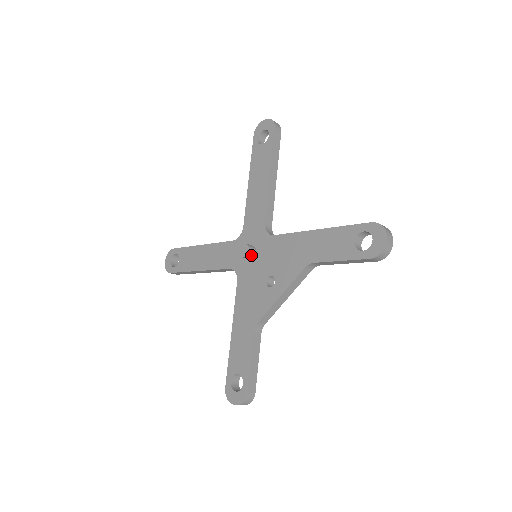
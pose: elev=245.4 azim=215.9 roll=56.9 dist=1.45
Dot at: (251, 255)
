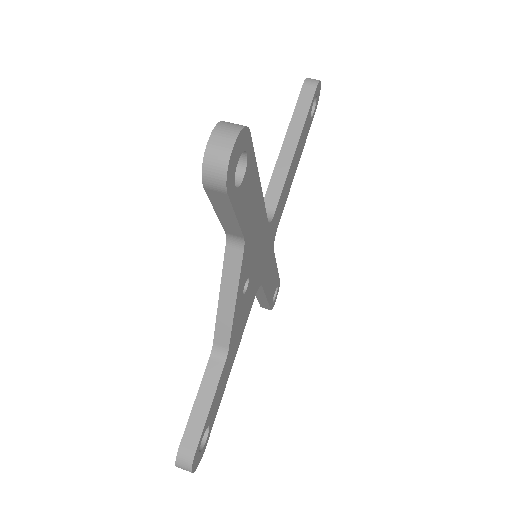
Dot at: occluded
